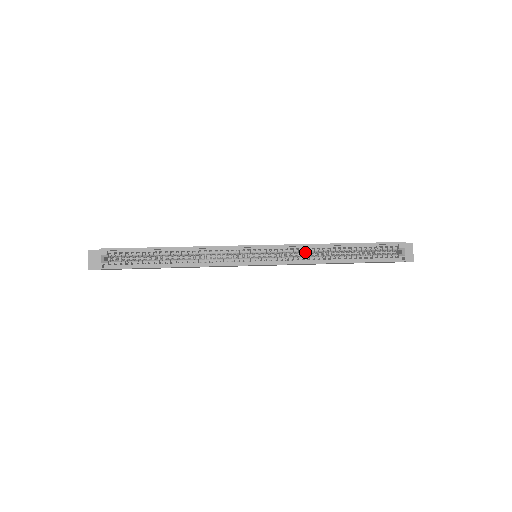
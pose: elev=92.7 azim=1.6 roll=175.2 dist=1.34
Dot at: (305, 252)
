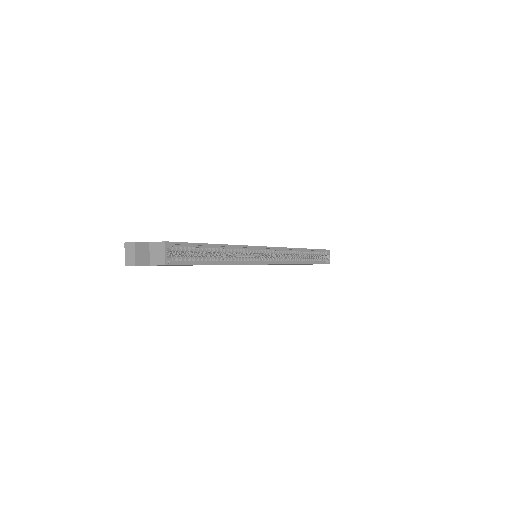
Dot at: occluded
